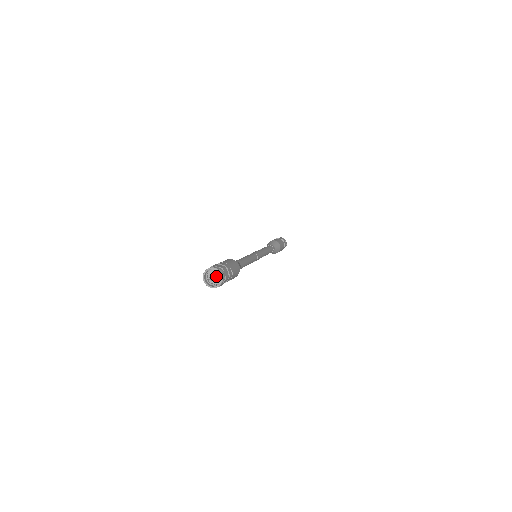
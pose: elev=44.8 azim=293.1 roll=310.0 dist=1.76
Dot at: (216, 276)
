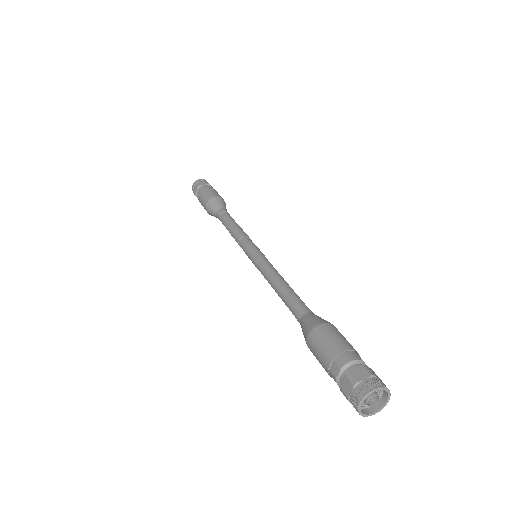
Dot at: (379, 400)
